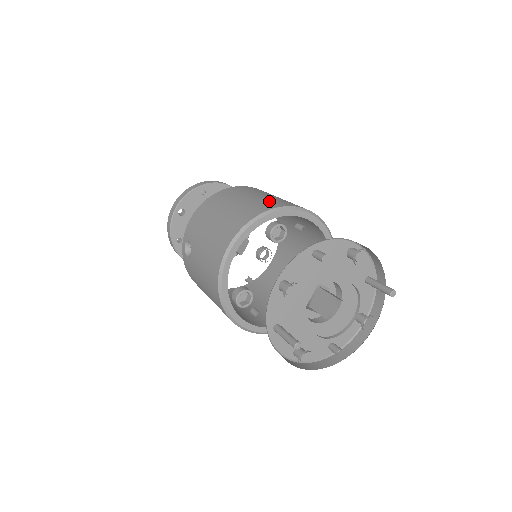
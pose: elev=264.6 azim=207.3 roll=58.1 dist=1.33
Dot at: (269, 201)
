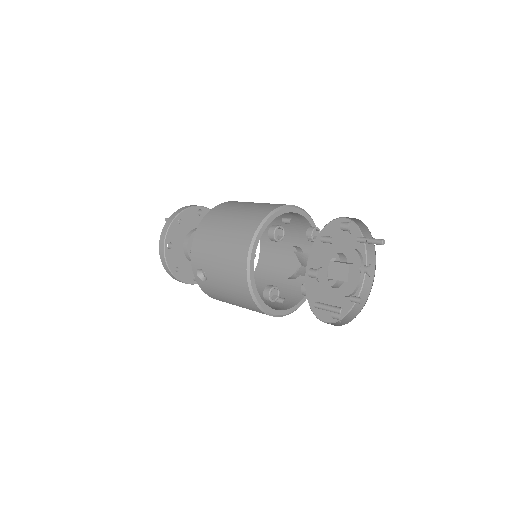
Dot at: (256, 211)
